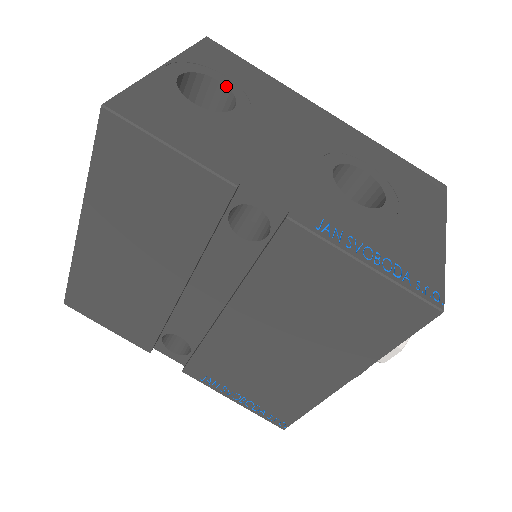
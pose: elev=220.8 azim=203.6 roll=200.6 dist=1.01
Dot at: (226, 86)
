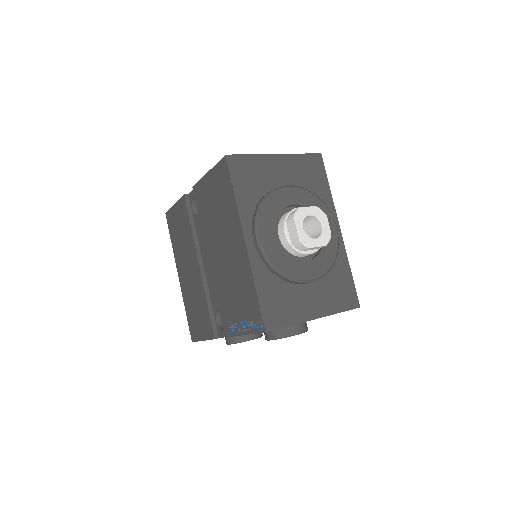
Dot at: occluded
